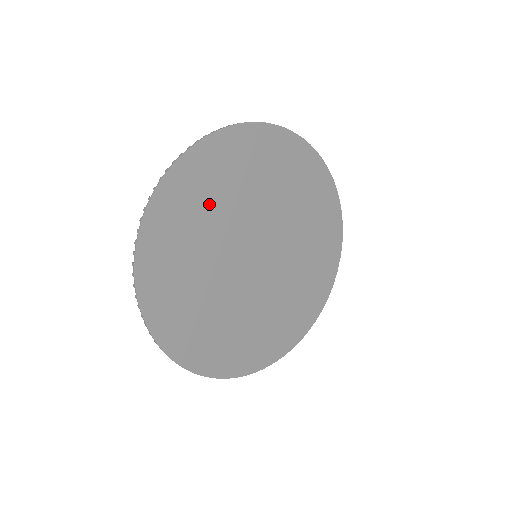
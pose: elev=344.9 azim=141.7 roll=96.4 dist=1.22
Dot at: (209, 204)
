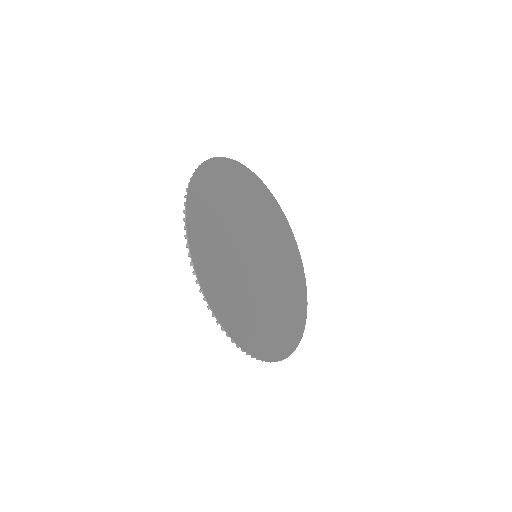
Dot at: (235, 195)
